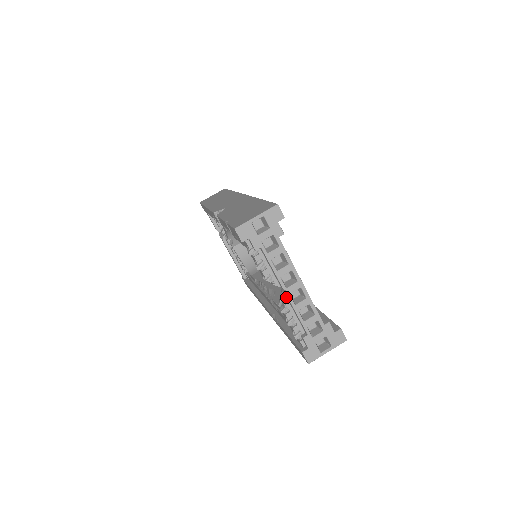
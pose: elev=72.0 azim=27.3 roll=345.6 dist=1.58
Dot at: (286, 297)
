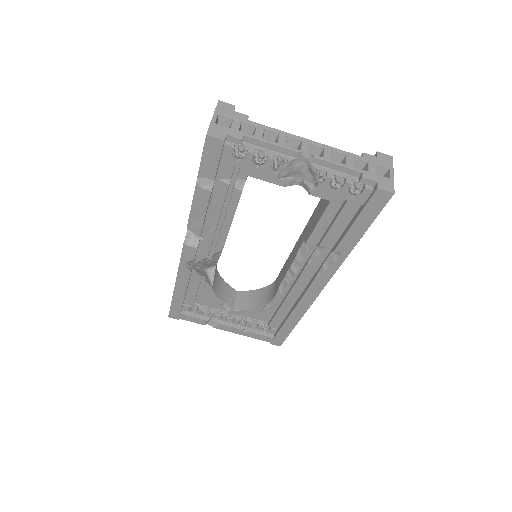
Dot at: (309, 164)
